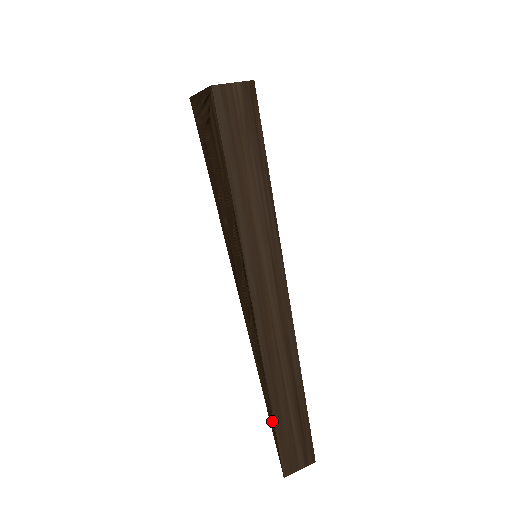
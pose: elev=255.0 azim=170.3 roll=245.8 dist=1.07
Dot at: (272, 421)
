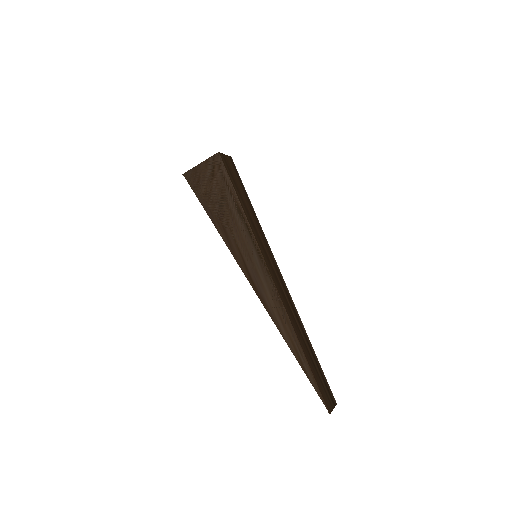
Dot at: (307, 367)
